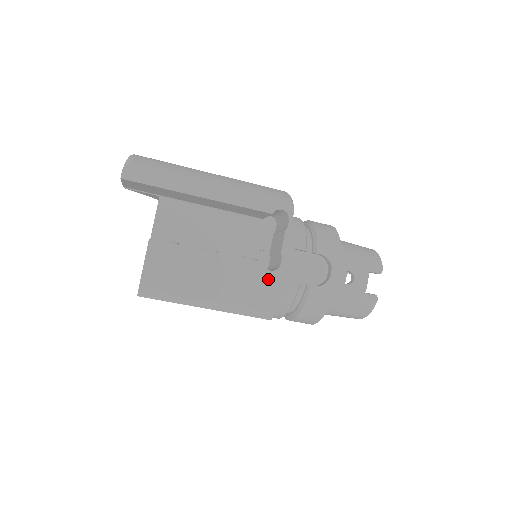
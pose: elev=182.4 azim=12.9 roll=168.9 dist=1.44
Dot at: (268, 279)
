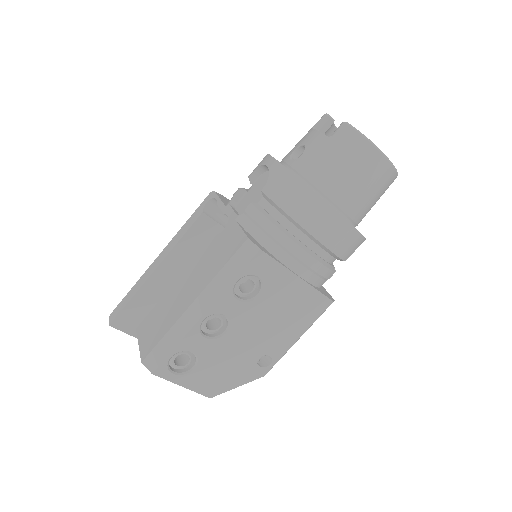
Dot at: (226, 234)
